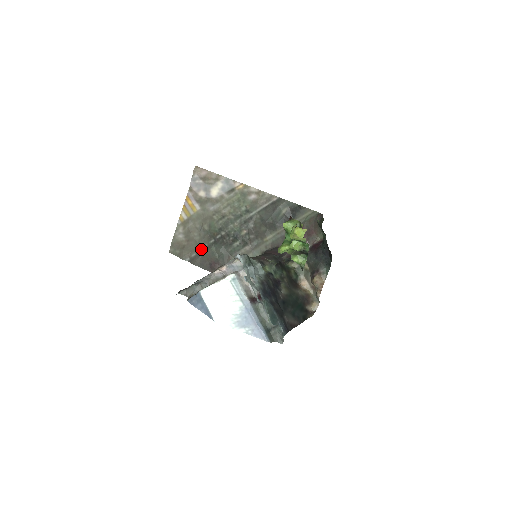
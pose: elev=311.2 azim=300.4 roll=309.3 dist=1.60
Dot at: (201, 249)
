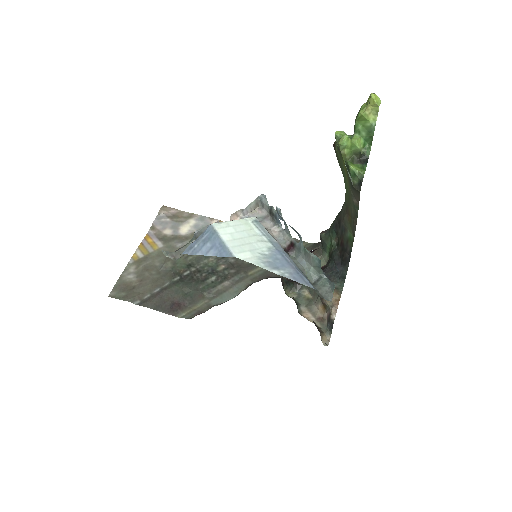
Dot at: (159, 288)
